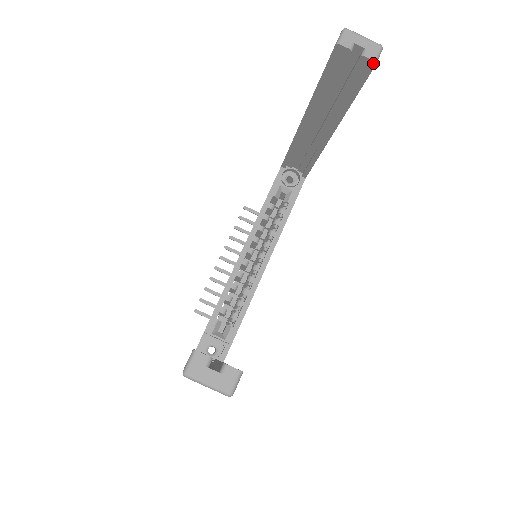
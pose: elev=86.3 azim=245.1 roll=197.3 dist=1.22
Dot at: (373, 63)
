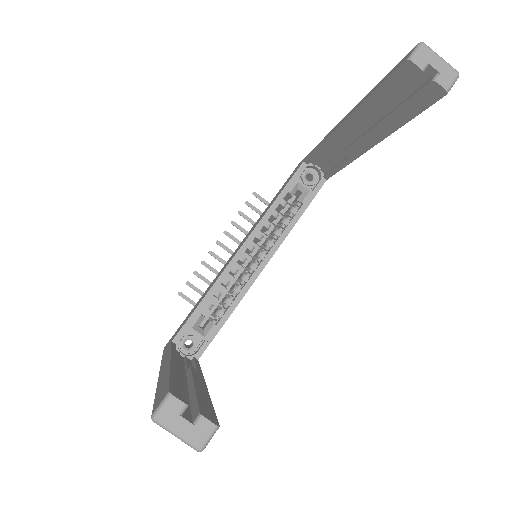
Dot at: (444, 92)
